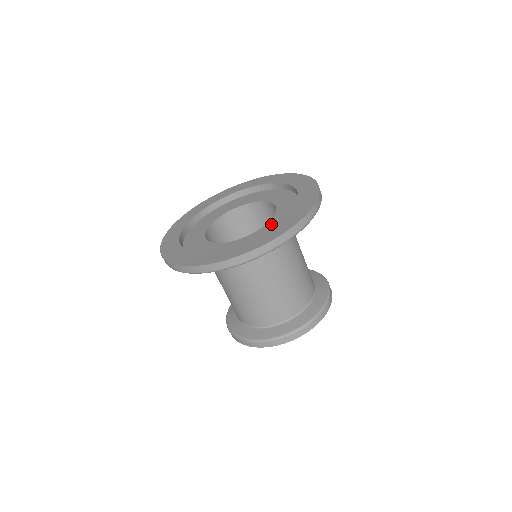
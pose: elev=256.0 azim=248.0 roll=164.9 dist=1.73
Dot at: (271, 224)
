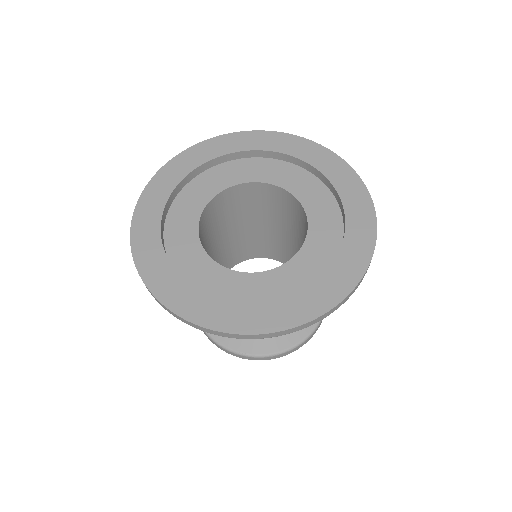
Dot at: (297, 265)
